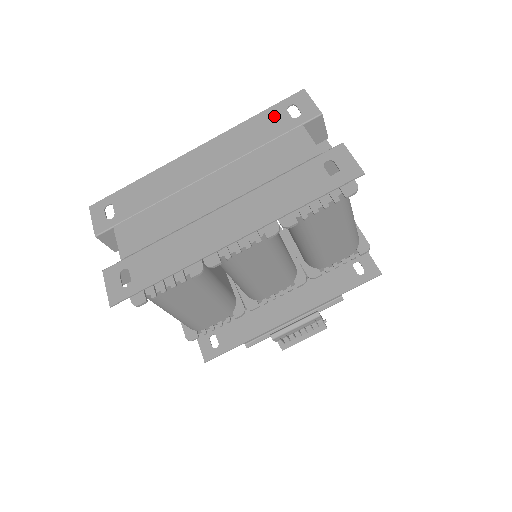
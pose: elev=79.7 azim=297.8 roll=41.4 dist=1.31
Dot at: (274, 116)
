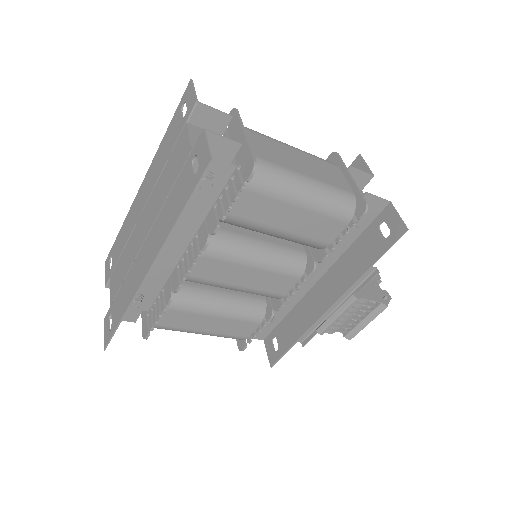
Dot at: (175, 123)
